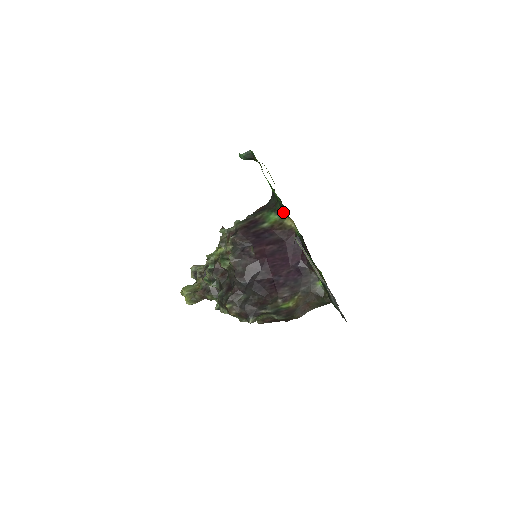
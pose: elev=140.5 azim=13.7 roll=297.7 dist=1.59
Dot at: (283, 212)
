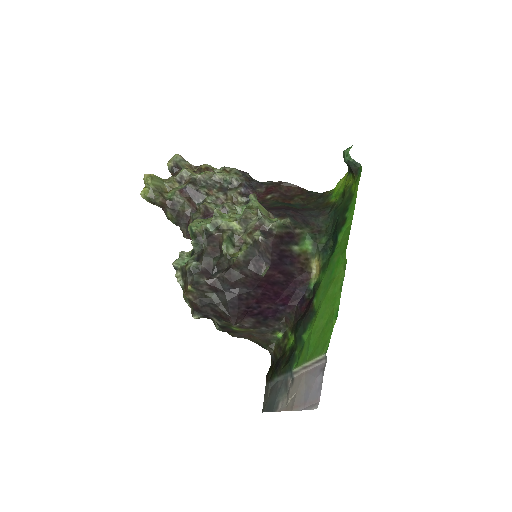
Dot at: (321, 253)
